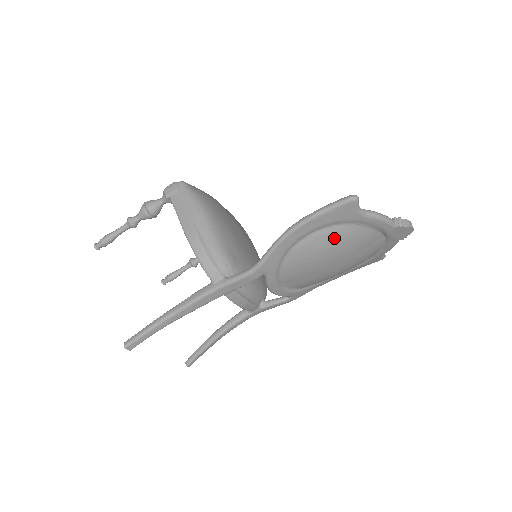
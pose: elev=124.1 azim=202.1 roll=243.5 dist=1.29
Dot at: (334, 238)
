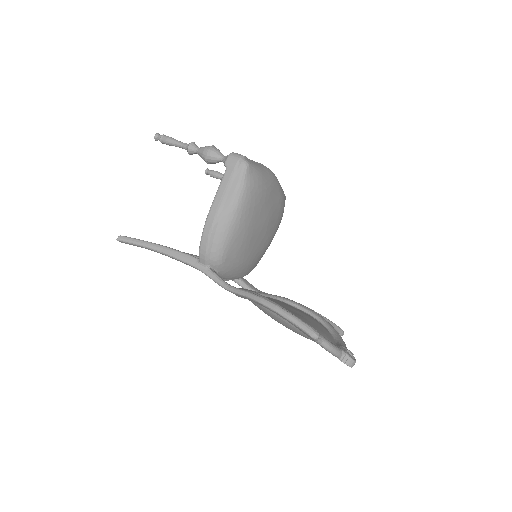
Dot at: (291, 327)
